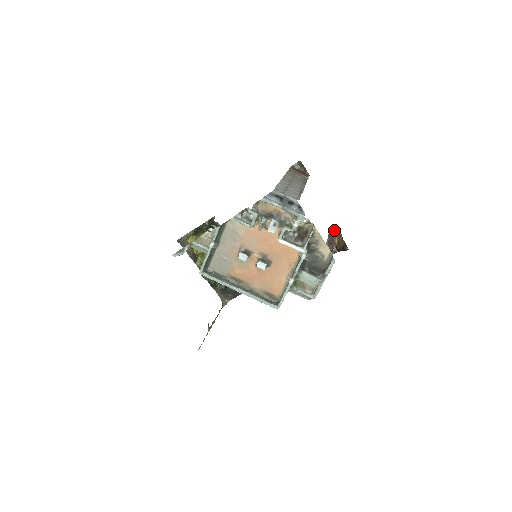
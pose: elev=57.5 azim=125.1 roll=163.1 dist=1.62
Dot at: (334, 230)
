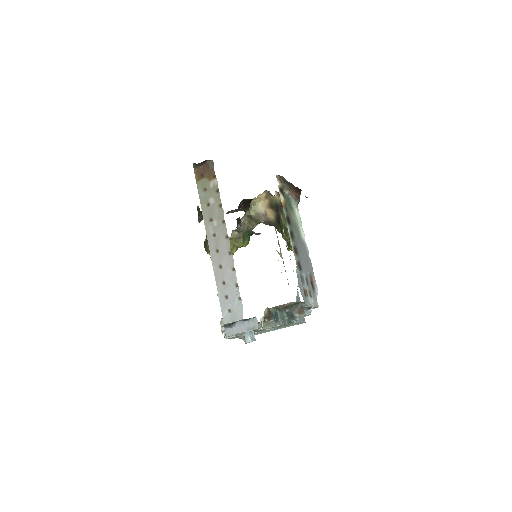
Dot at: (281, 177)
